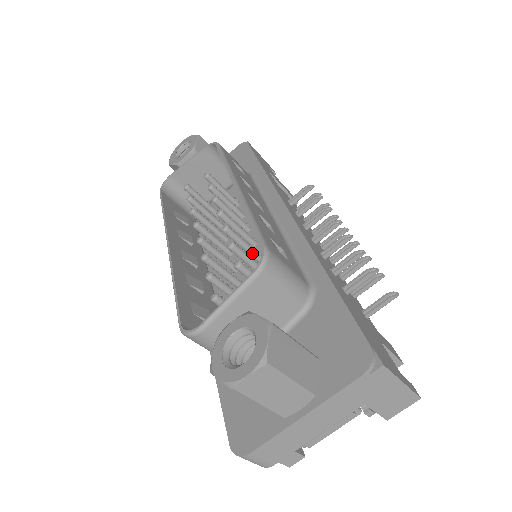
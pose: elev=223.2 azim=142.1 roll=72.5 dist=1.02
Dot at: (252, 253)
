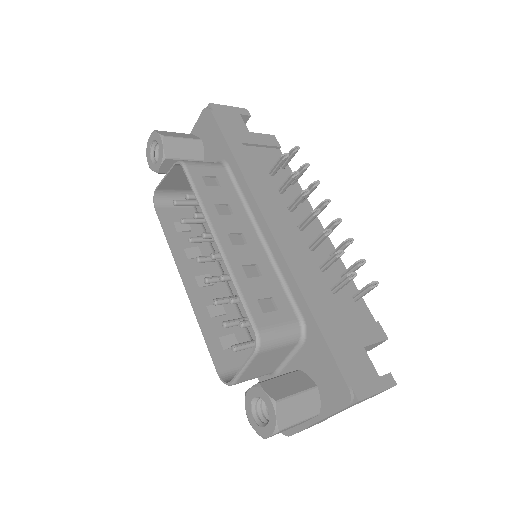
Dot at: occluded
